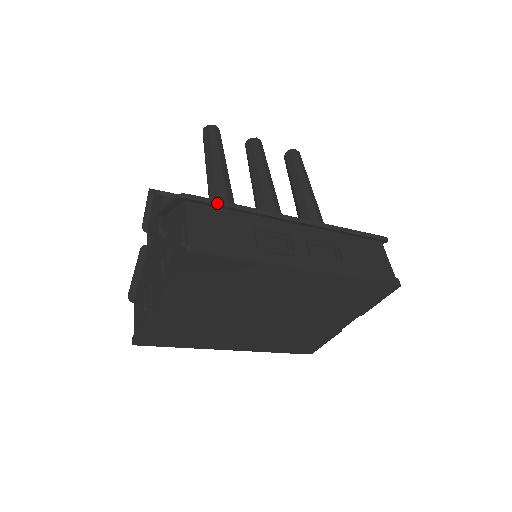
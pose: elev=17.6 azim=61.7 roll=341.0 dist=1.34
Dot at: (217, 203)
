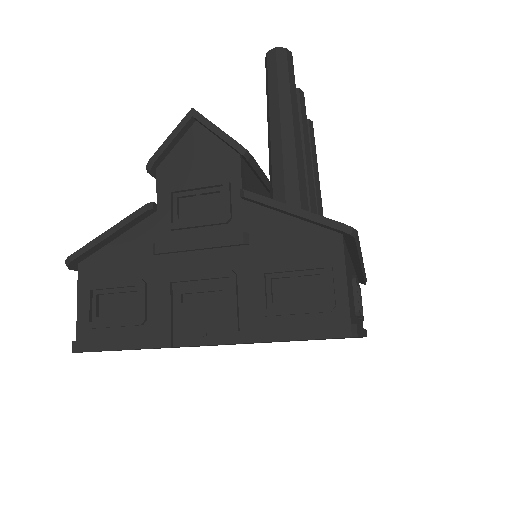
Dot at: (358, 245)
